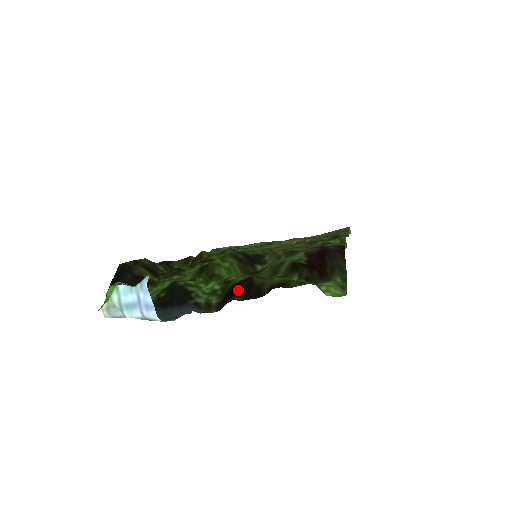
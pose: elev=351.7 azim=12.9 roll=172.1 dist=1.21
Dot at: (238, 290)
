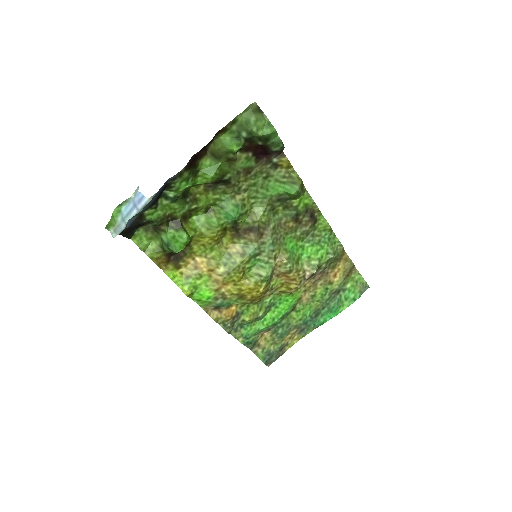
Dot at: (197, 154)
